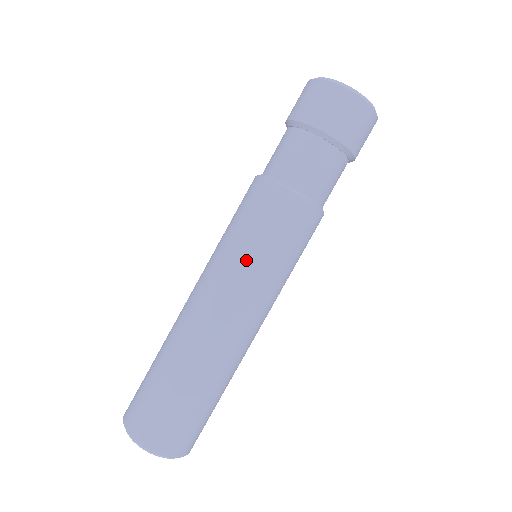
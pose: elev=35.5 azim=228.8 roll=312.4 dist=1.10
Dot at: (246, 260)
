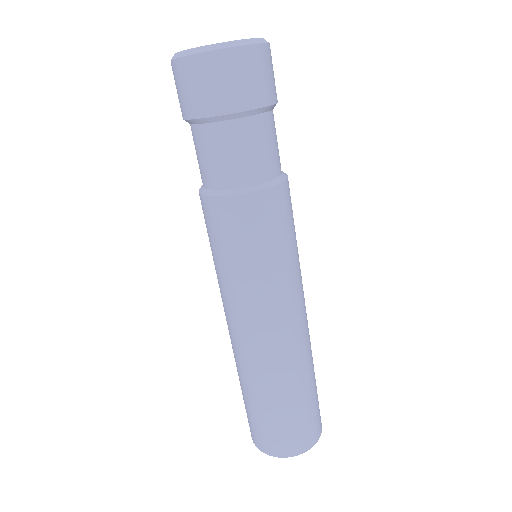
Dot at: (293, 266)
